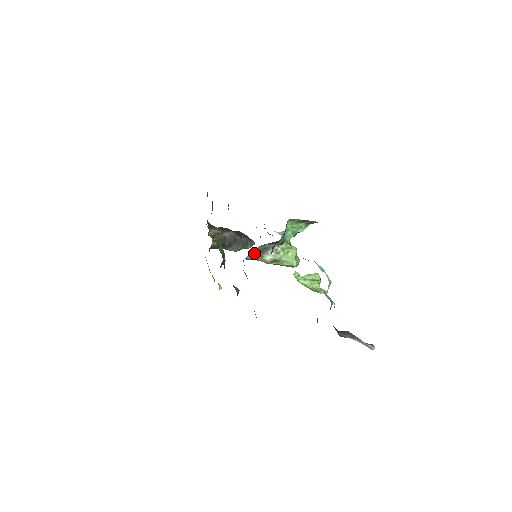
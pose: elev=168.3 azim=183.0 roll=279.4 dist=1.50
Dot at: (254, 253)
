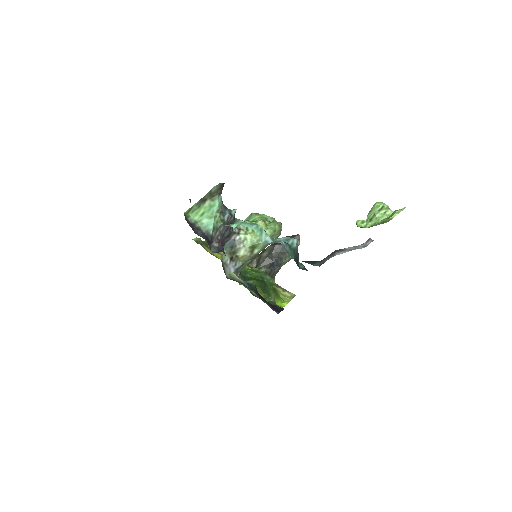
Dot at: (230, 260)
